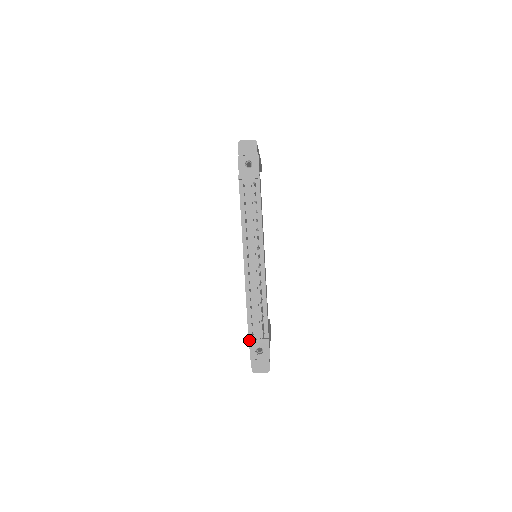
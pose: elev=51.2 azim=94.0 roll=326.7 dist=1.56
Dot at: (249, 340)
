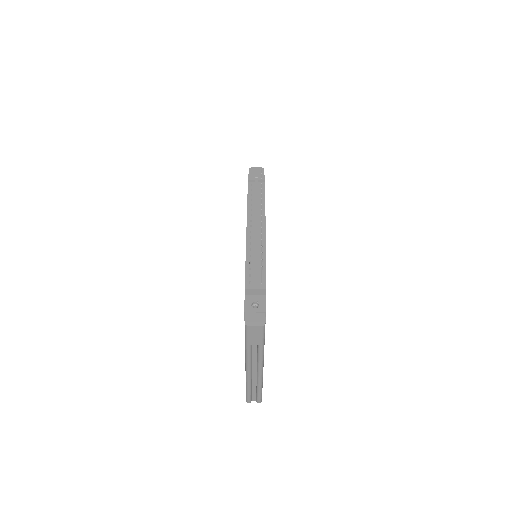
Dot at: (245, 286)
